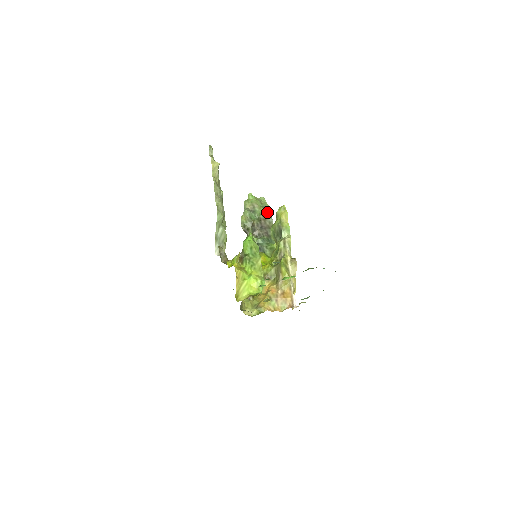
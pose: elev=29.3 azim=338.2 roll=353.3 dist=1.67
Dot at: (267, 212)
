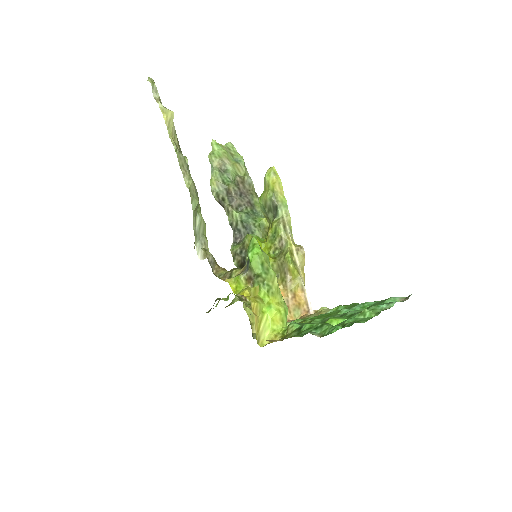
Dot at: (243, 169)
